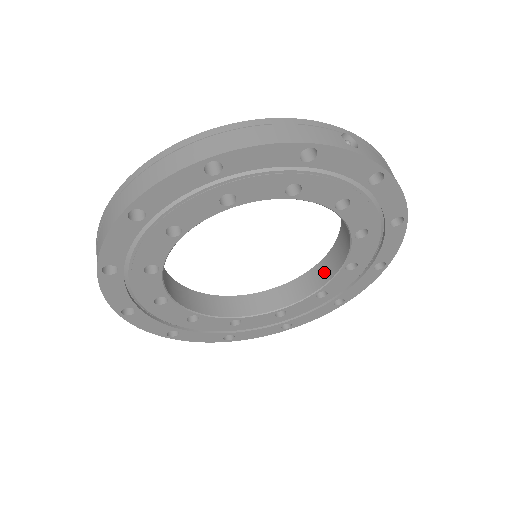
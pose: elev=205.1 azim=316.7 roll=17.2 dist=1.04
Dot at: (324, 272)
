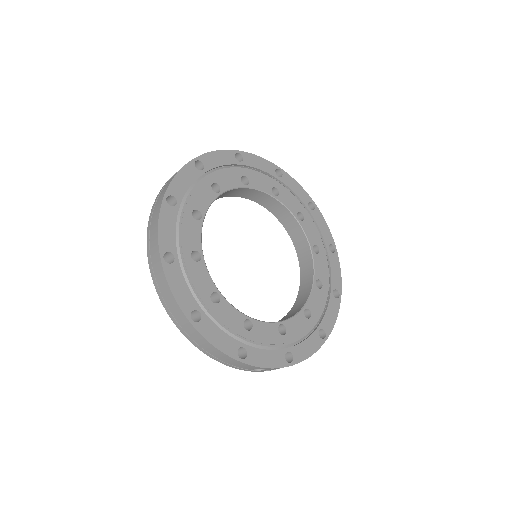
Dot at: (307, 272)
